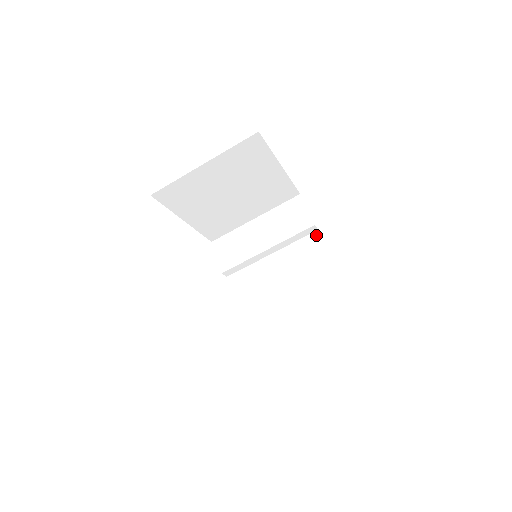
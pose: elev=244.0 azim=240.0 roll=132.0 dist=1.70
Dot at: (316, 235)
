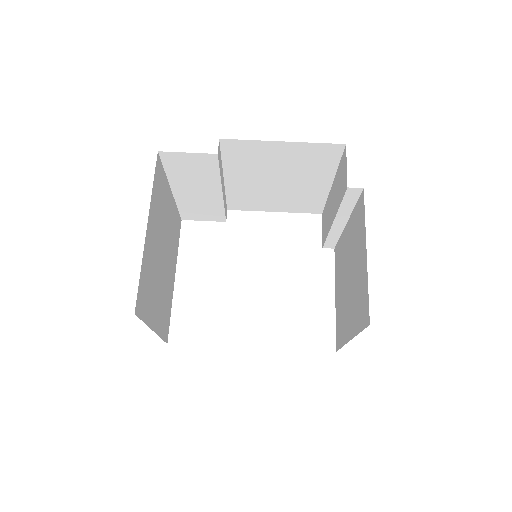
Dot at: (226, 143)
